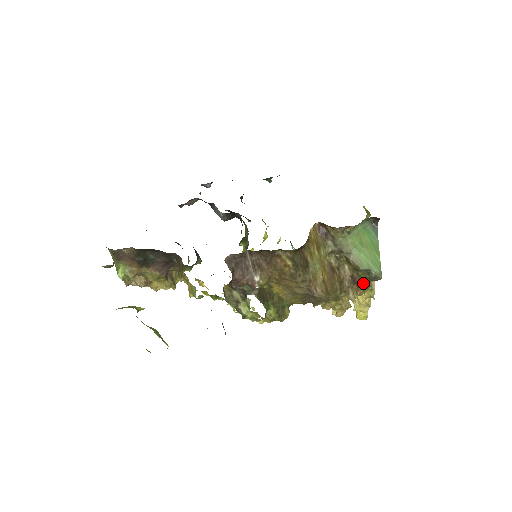
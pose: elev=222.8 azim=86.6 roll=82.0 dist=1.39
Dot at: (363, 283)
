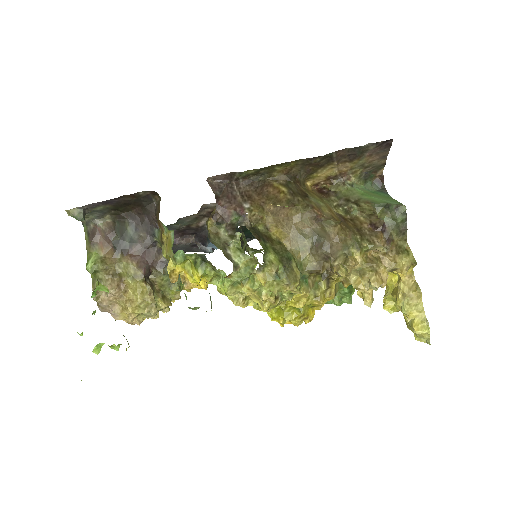
Dot at: (389, 233)
